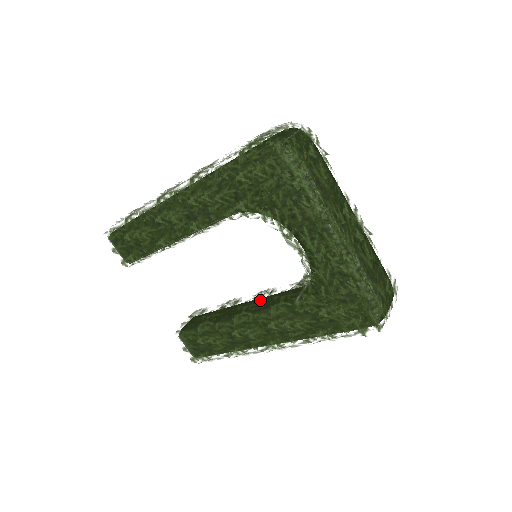
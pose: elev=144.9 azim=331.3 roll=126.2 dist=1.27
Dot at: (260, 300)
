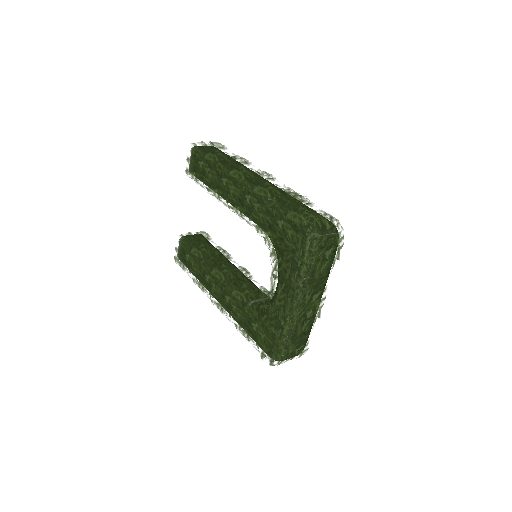
Dot at: (237, 276)
